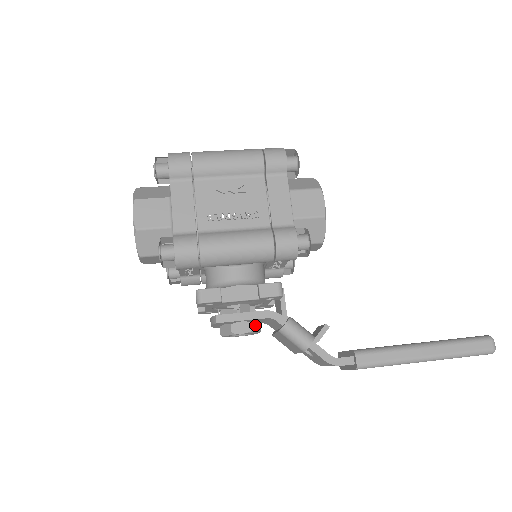
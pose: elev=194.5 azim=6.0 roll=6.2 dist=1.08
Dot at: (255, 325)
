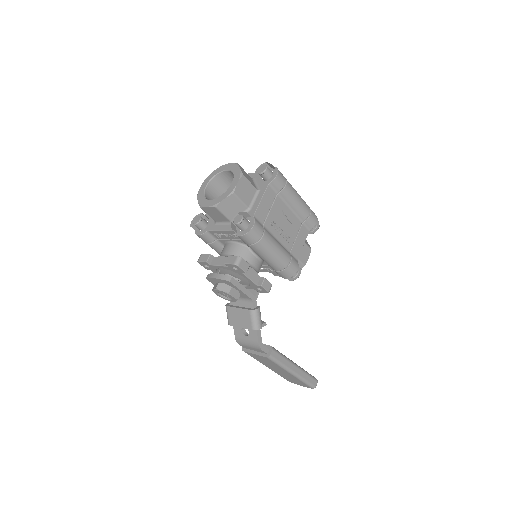
Dot at: occluded
